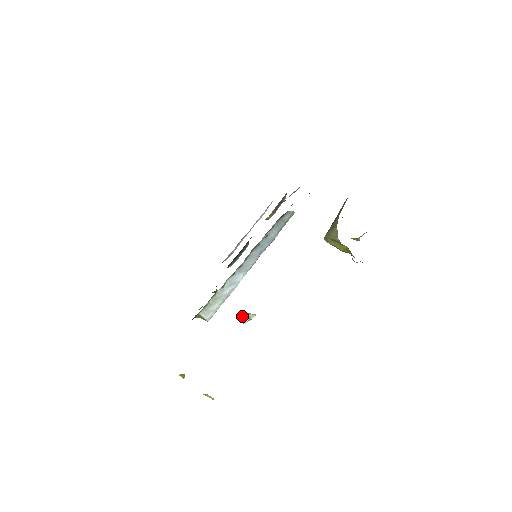
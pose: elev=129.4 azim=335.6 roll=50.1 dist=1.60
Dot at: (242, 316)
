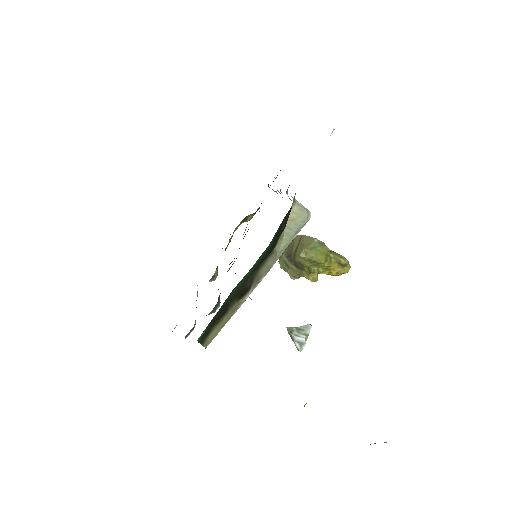
Dot at: (293, 336)
